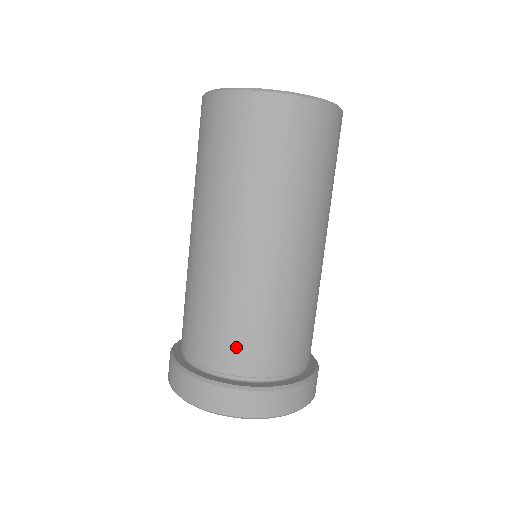
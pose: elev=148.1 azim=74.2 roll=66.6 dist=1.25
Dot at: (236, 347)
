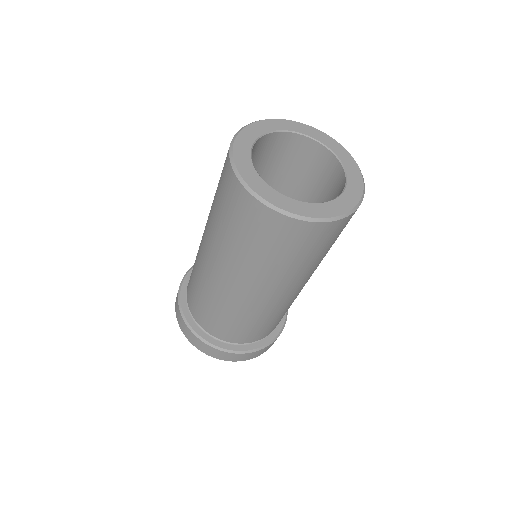
Dot at: (268, 330)
